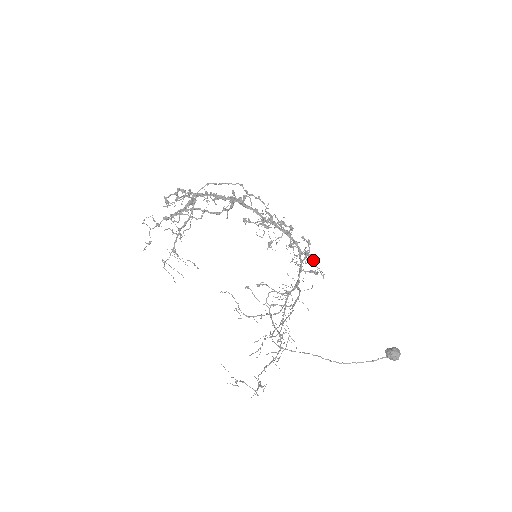
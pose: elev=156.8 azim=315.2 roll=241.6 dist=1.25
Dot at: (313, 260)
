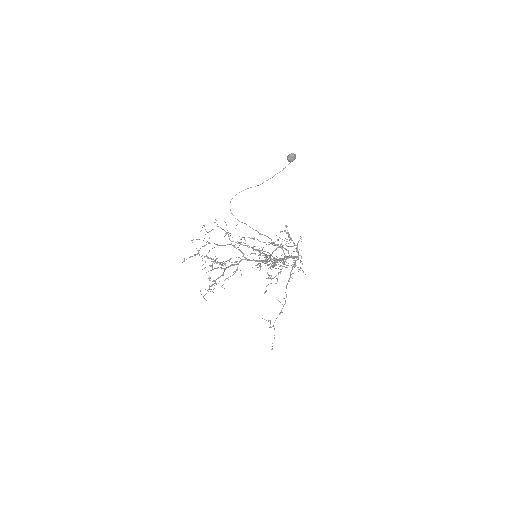
Dot at: (297, 243)
